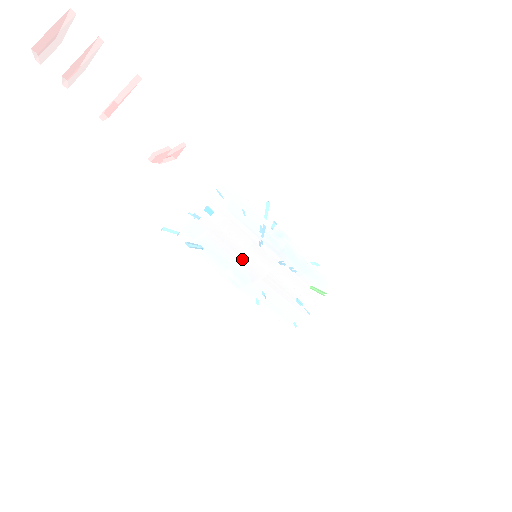
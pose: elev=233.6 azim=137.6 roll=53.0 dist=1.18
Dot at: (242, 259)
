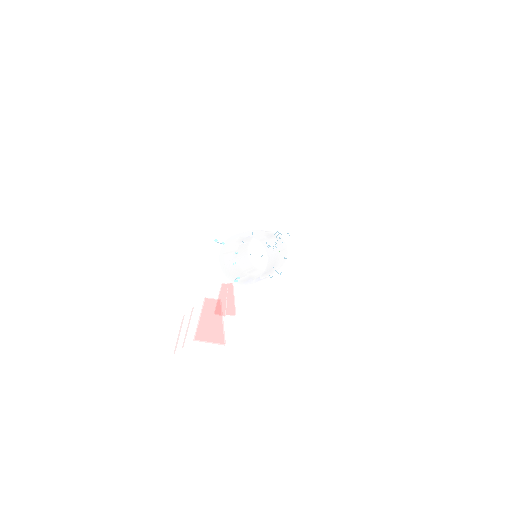
Dot at: occluded
